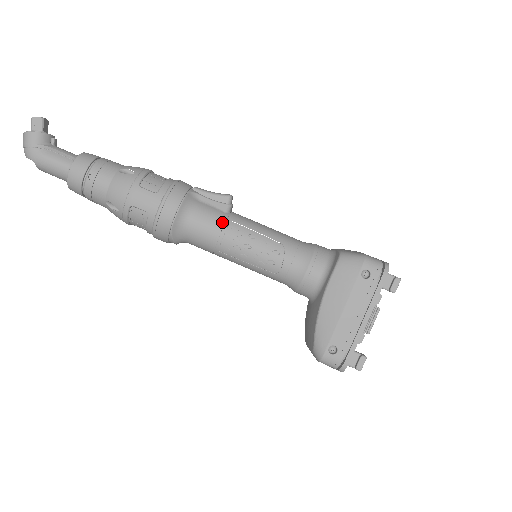
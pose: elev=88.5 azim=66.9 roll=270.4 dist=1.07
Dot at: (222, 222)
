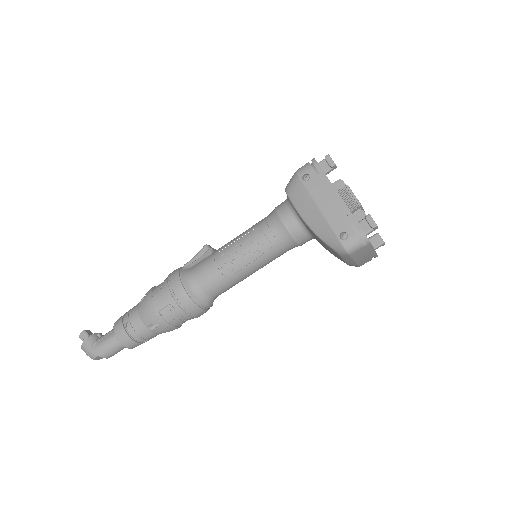
Dot at: (212, 260)
